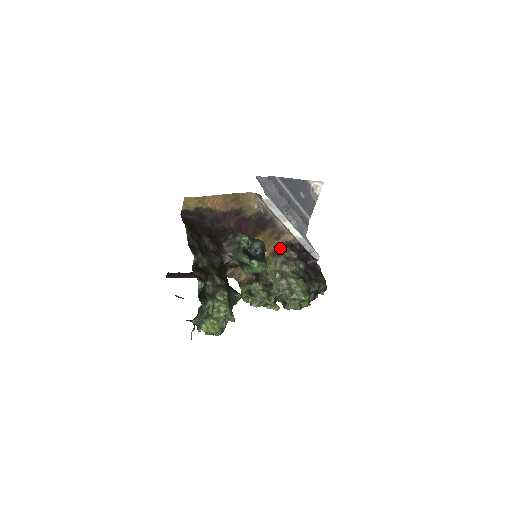
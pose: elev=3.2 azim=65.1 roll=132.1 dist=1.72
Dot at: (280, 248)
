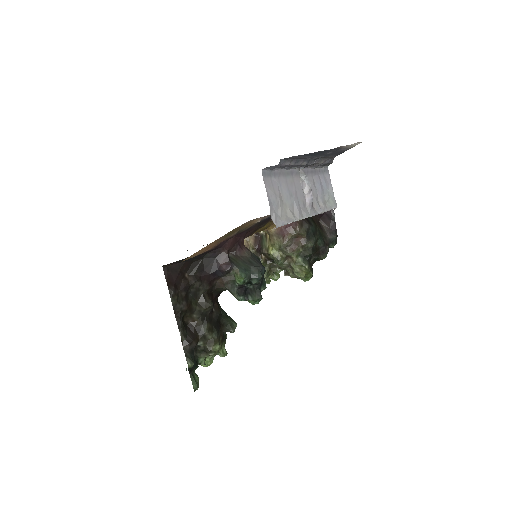
Dot at: occluded
